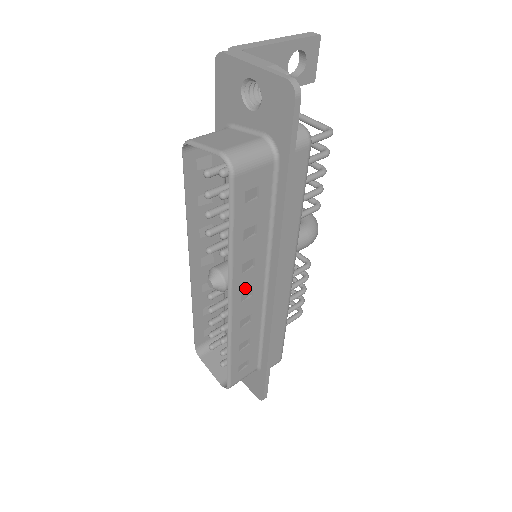
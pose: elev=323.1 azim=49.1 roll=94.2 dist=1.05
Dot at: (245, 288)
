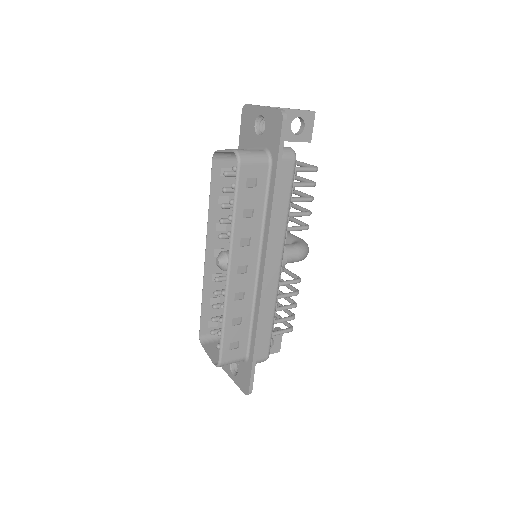
Dot at: (241, 262)
